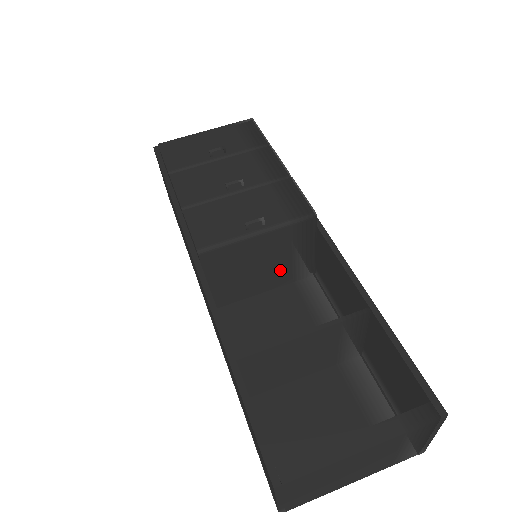
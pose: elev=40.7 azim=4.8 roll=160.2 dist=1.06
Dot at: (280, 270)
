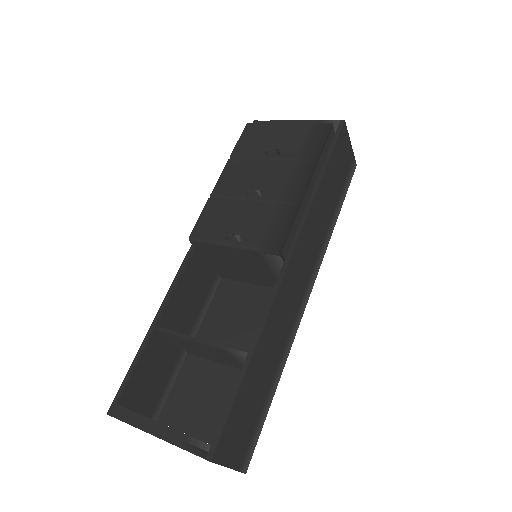
Dot at: (266, 277)
